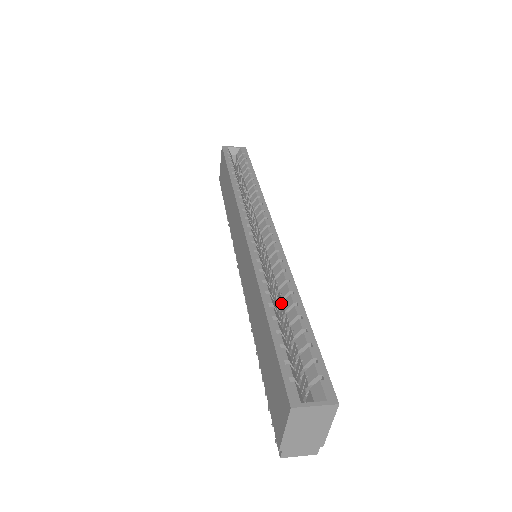
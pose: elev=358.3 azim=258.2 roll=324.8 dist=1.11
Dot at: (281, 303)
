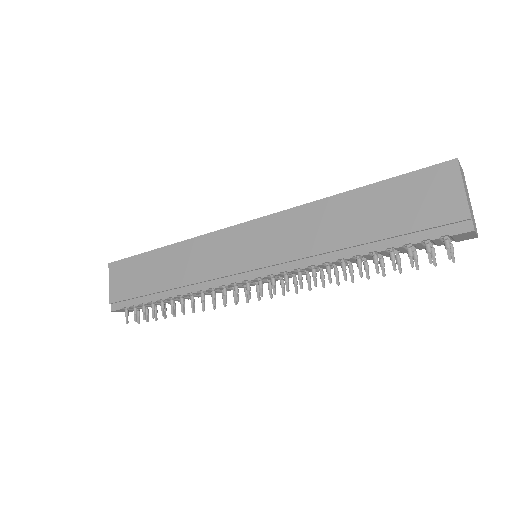
Dot at: occluded
